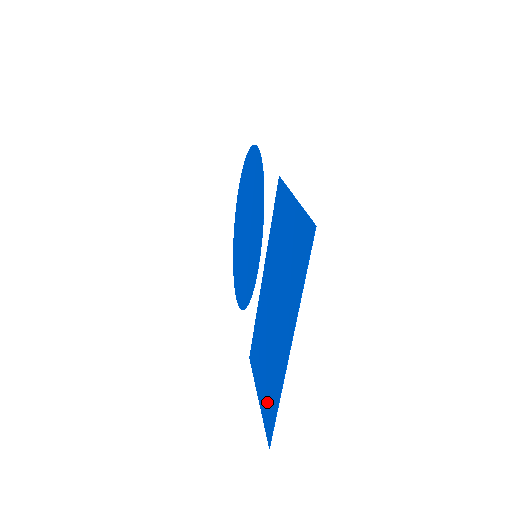
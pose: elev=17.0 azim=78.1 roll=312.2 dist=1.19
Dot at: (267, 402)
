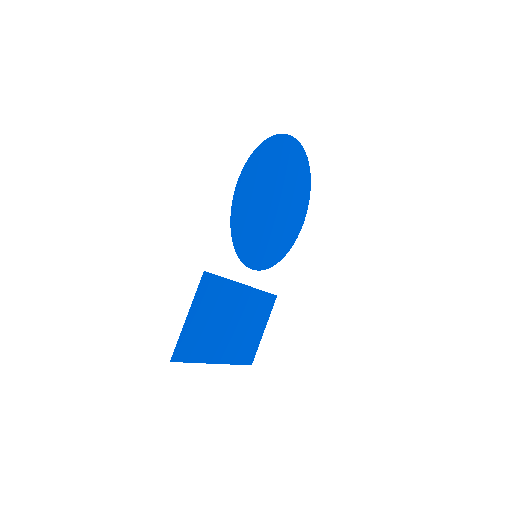
Dot at: (250, 347)
